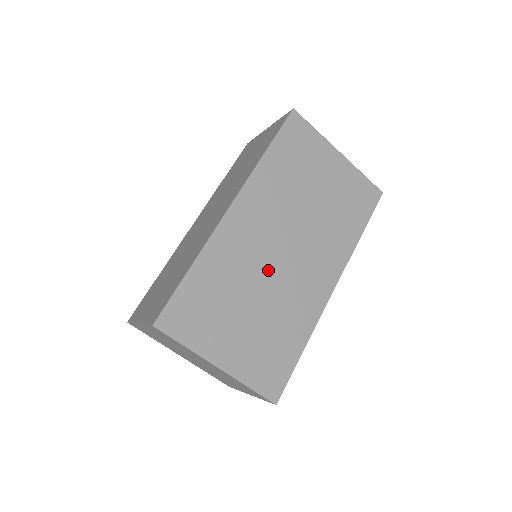
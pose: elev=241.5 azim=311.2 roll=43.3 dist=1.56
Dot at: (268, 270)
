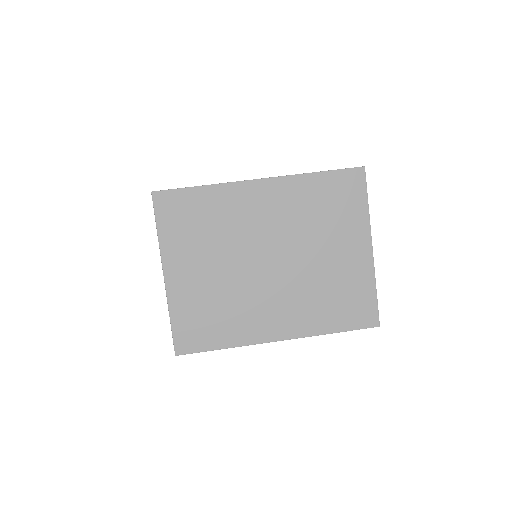
Dot at: occluded
